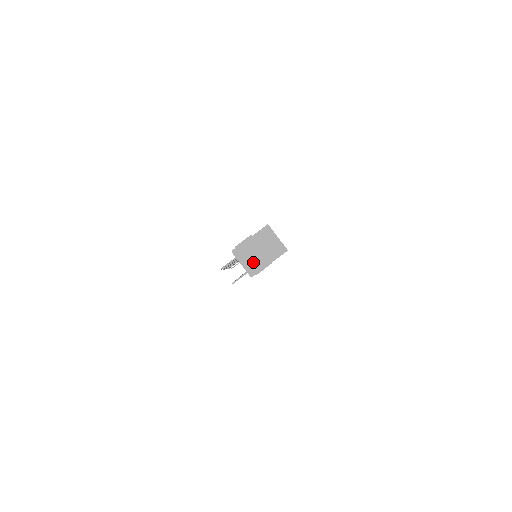
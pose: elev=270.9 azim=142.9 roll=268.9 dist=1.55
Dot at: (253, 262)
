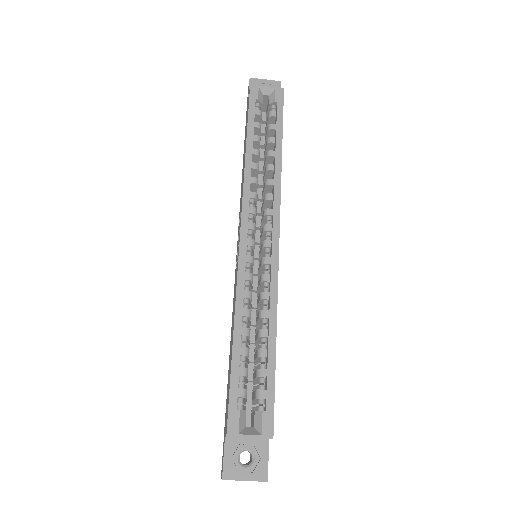
Dot at: occluded
